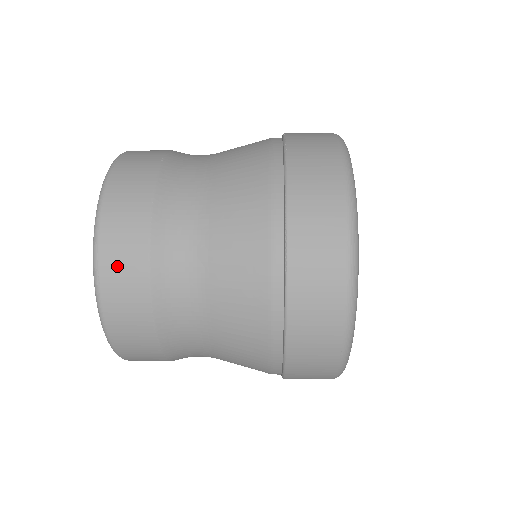
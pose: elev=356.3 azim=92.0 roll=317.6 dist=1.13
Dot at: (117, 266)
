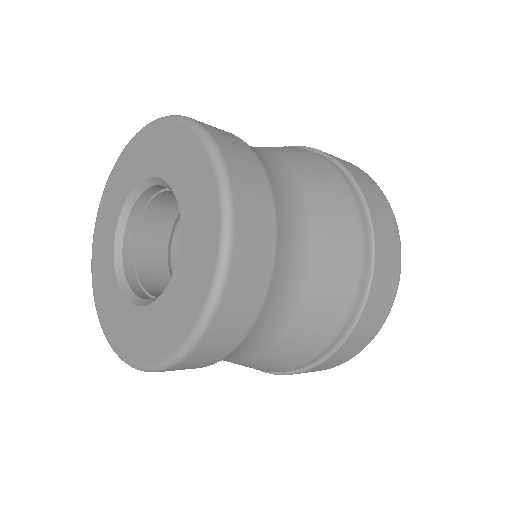
Dot at: (215, 129)
